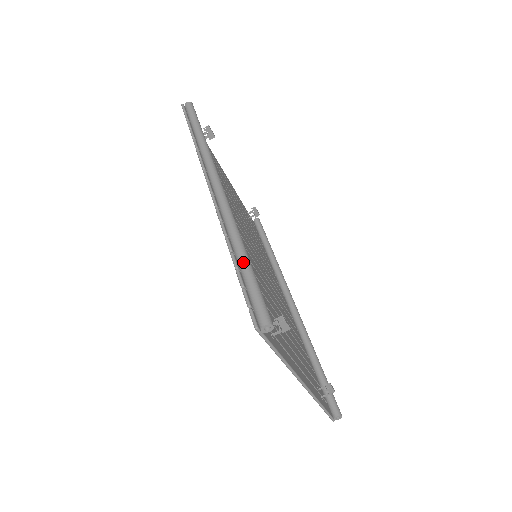
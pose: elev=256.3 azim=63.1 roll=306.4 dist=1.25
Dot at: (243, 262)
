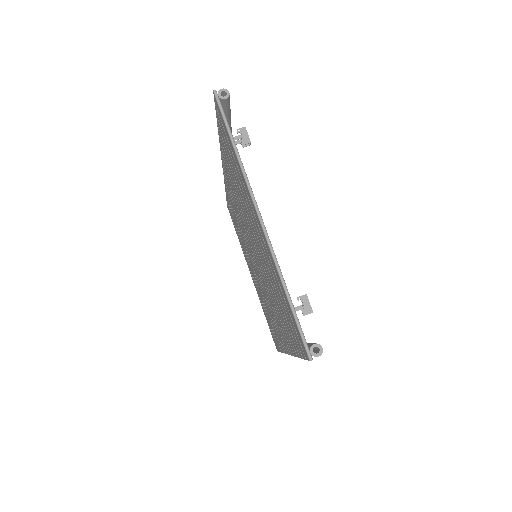
Dot at: occluded
